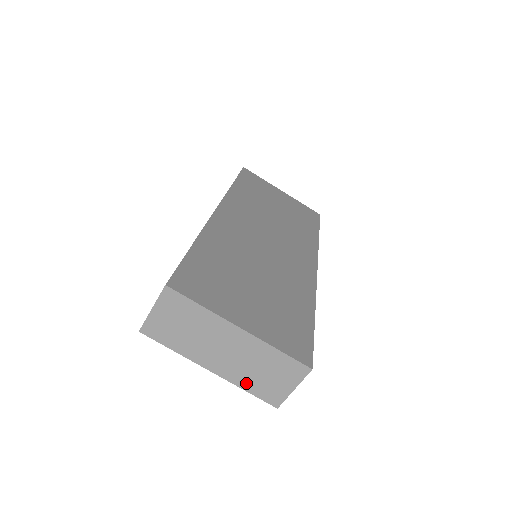
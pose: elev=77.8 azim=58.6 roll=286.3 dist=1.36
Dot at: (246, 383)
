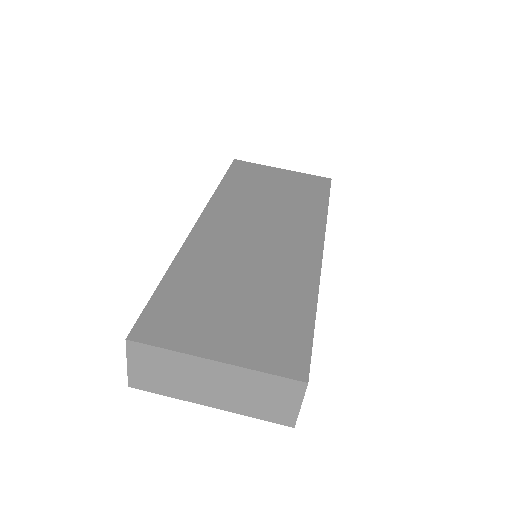
Dot at: (250, 411)
